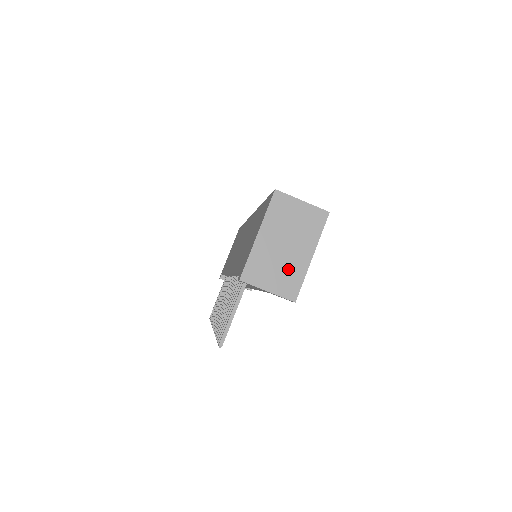
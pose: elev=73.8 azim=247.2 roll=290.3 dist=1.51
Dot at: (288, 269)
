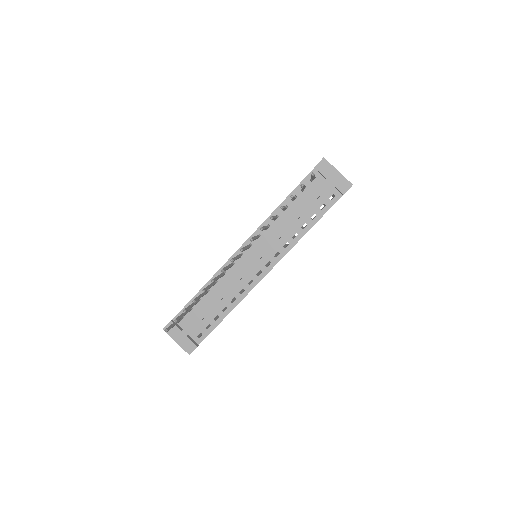
Dot at: occluded
